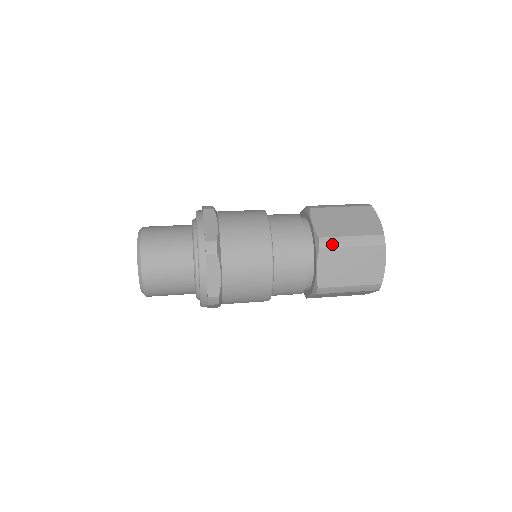
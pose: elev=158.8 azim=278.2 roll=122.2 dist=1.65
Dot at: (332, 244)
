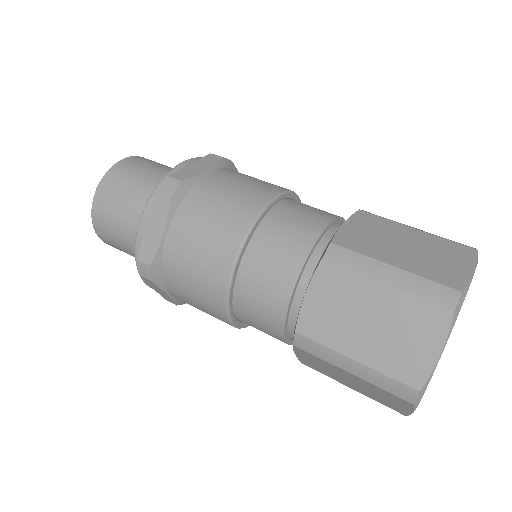
Dot at: (314, 351)
